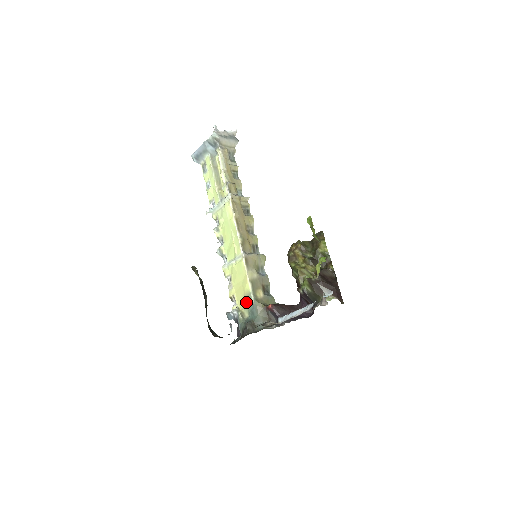
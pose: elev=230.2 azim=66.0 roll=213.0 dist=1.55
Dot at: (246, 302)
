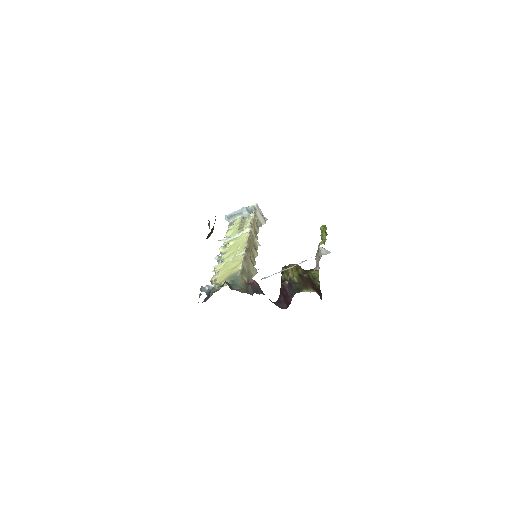
Dot at: (230, 277)
